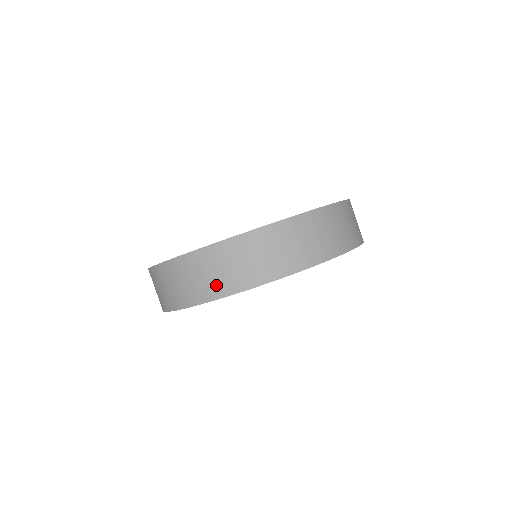
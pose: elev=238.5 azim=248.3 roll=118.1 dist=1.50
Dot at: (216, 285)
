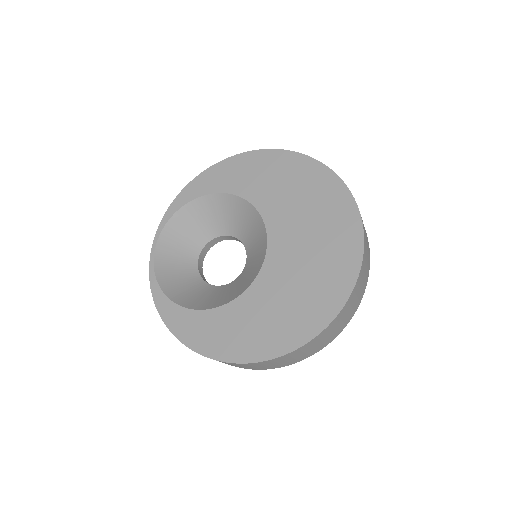
Dot at: occluded
